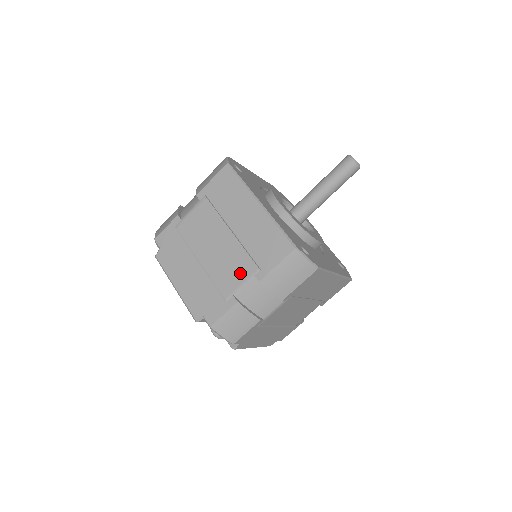
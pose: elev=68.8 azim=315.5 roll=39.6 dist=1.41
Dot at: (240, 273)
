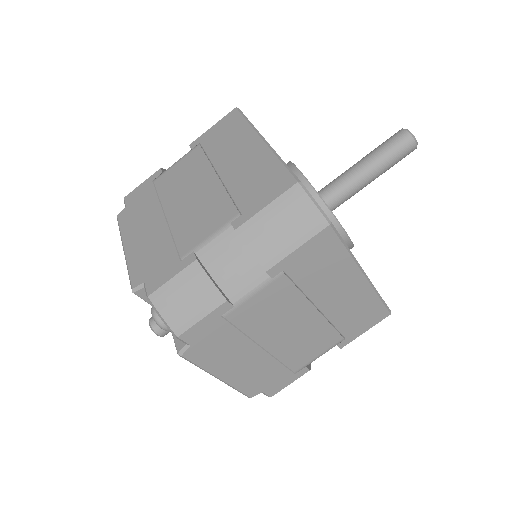
Dot at: (212, 222)
